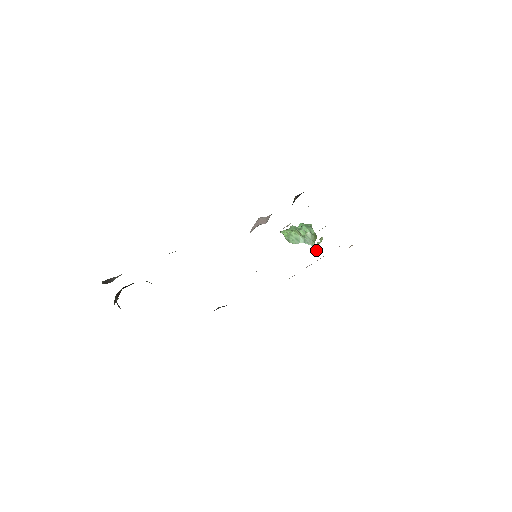
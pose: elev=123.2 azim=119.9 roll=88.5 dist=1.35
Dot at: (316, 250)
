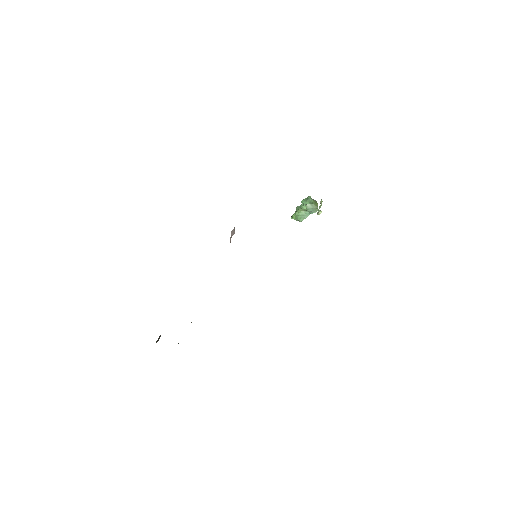
Dot at: occluded
